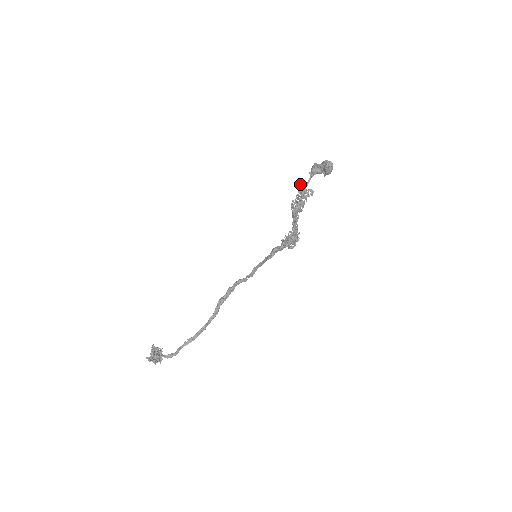
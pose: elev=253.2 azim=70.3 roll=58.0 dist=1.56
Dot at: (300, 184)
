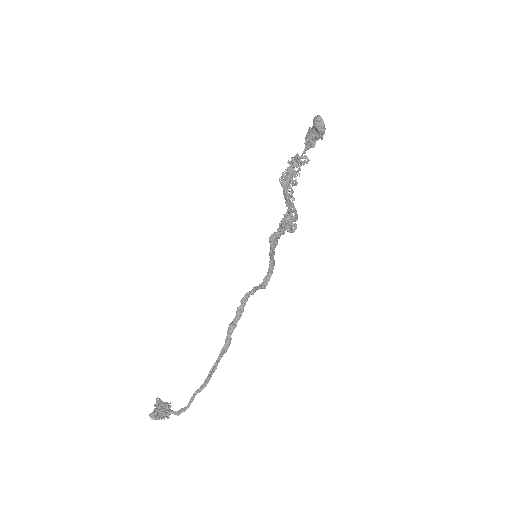
Dot at: (293, 157)
